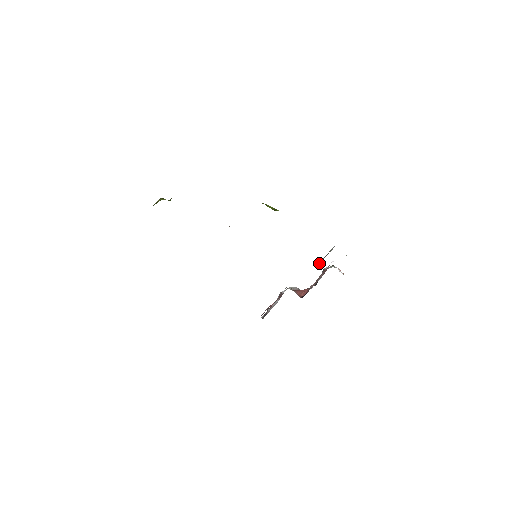
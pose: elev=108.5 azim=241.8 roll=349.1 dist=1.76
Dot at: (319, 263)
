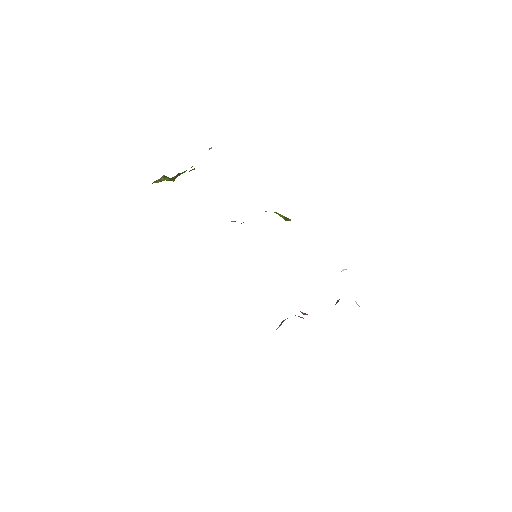
Dot at: occluded
